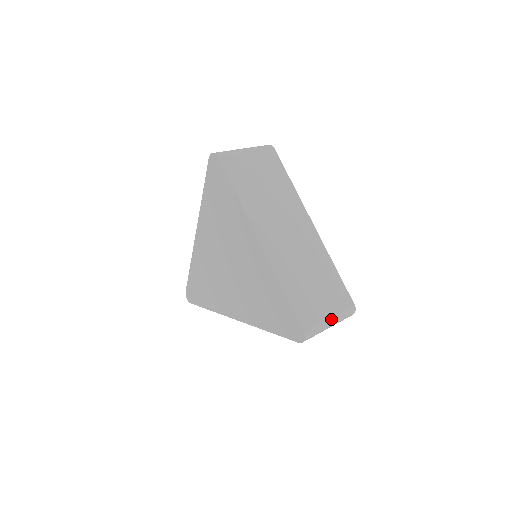
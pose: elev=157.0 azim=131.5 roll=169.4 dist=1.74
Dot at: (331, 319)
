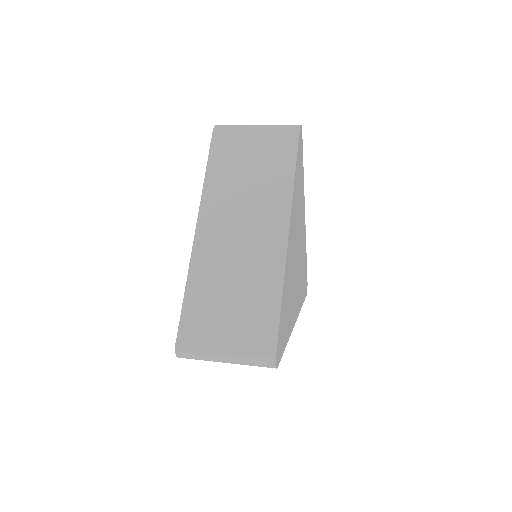
Dot at: (225, 352)
